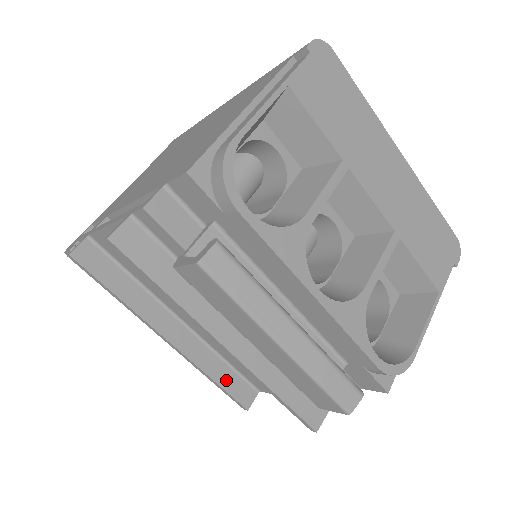
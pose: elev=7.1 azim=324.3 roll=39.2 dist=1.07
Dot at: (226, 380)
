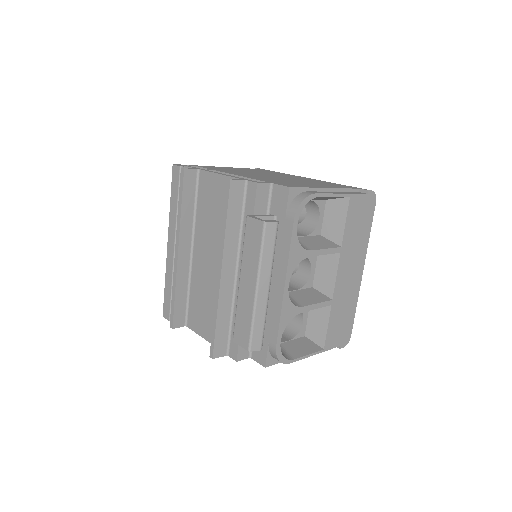
Dot at: (179, 302)
